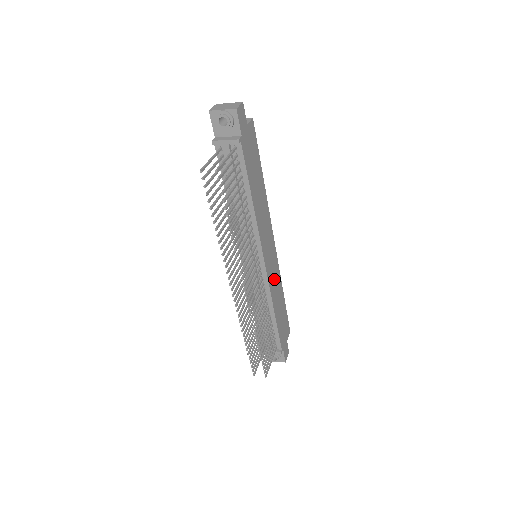
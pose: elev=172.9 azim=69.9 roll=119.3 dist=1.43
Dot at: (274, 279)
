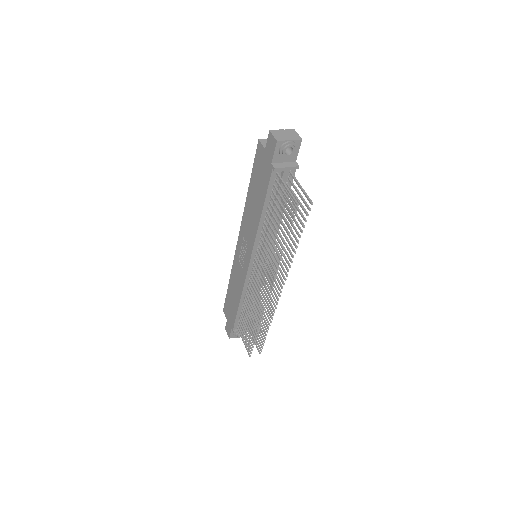
Dot at: occluded
